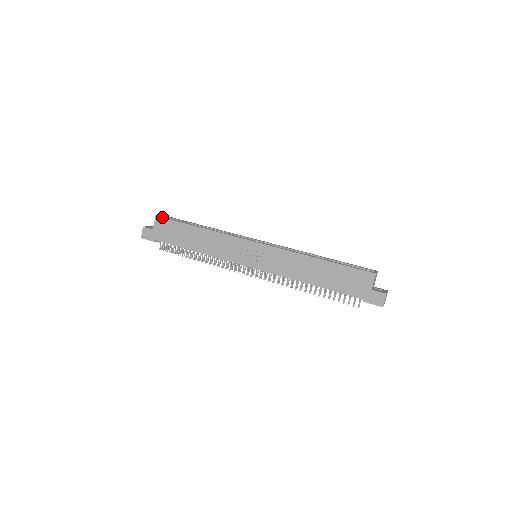
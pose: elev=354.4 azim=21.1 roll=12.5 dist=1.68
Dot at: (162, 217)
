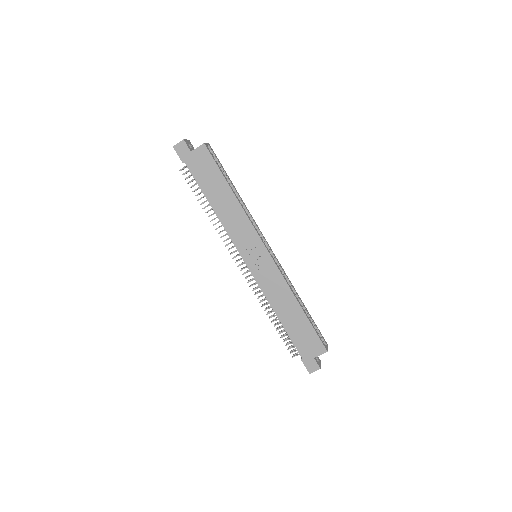
Dot at: (209, 151)
